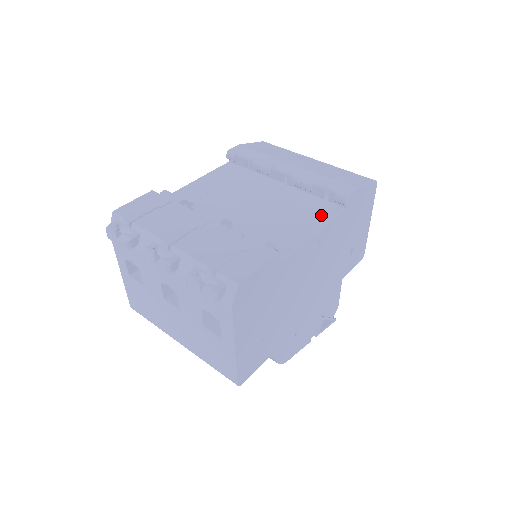
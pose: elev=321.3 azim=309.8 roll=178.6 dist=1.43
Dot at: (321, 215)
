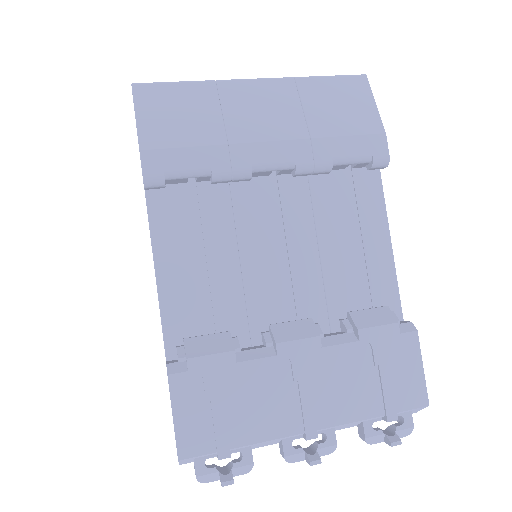
Dot at: (369, 204)
